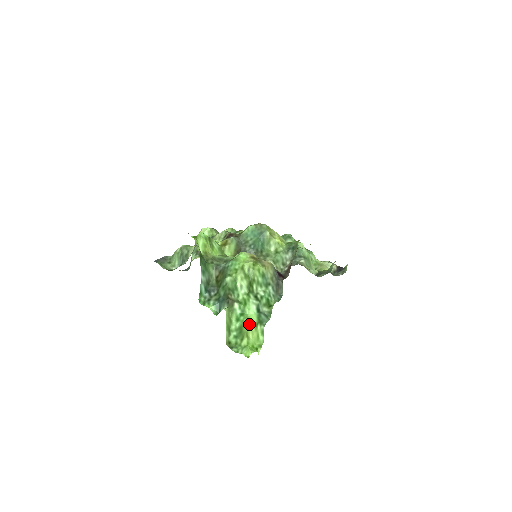
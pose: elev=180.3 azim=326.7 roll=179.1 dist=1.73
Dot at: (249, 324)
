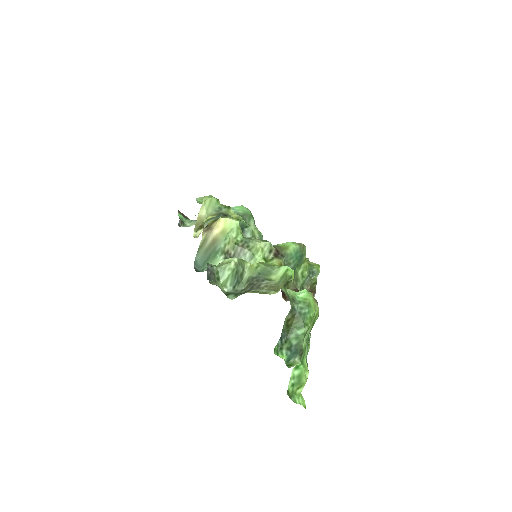
Dot at: (308, 373)
